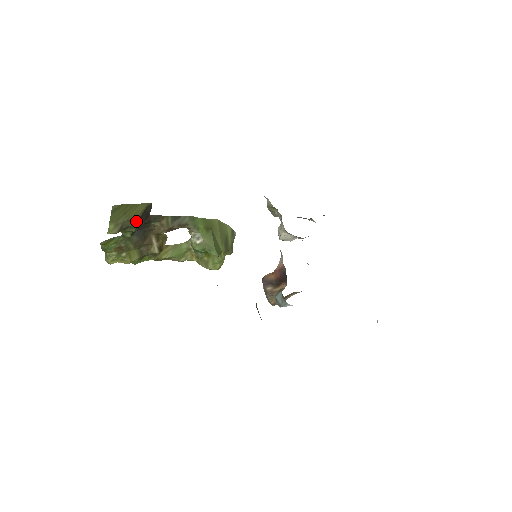
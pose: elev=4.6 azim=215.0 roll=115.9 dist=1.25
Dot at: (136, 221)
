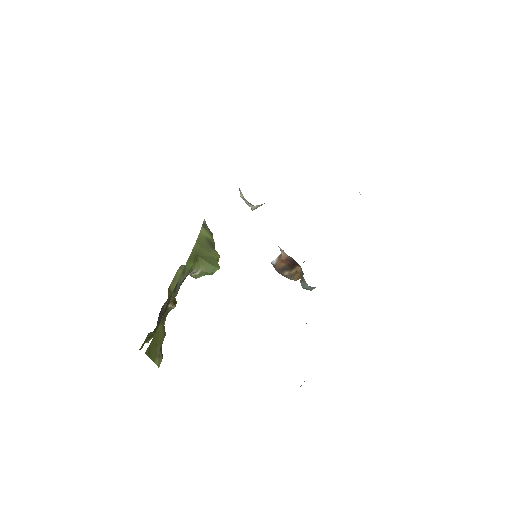
Dot at: (164, 335)
